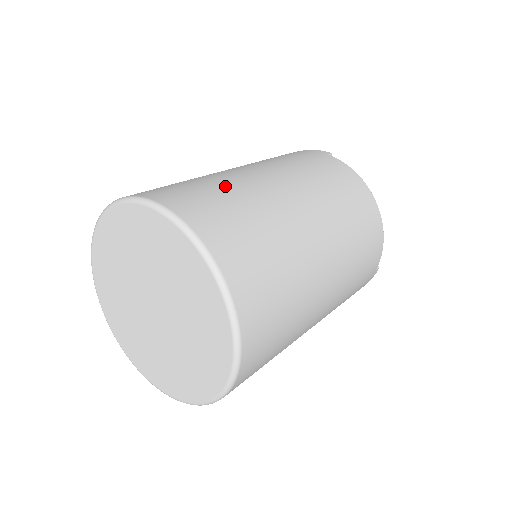
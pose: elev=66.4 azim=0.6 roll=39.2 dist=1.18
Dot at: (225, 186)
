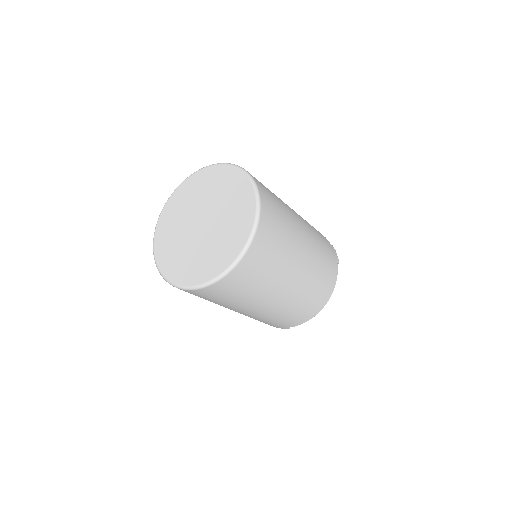
Dot at: (287, 223)
